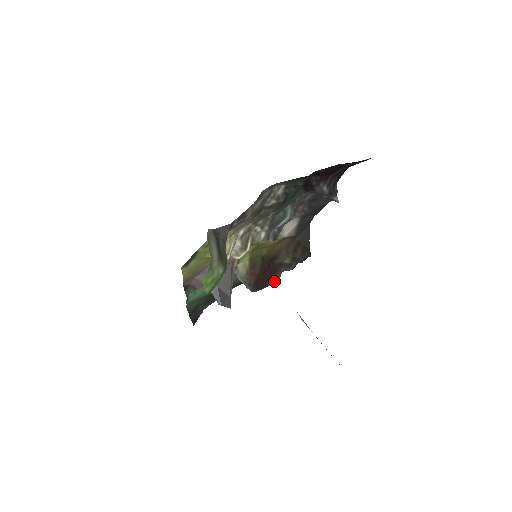
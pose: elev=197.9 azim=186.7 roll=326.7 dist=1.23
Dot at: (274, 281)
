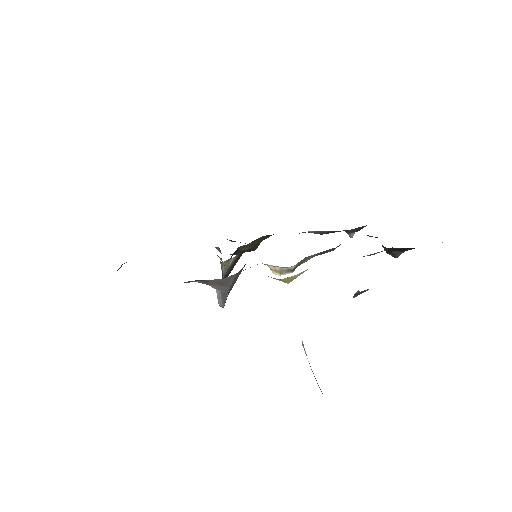
Dot at: occluded
